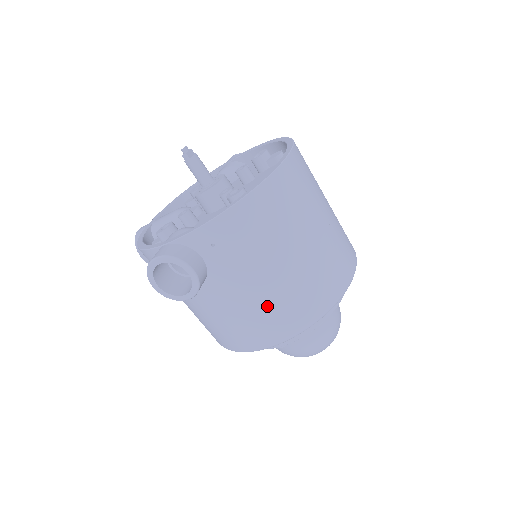
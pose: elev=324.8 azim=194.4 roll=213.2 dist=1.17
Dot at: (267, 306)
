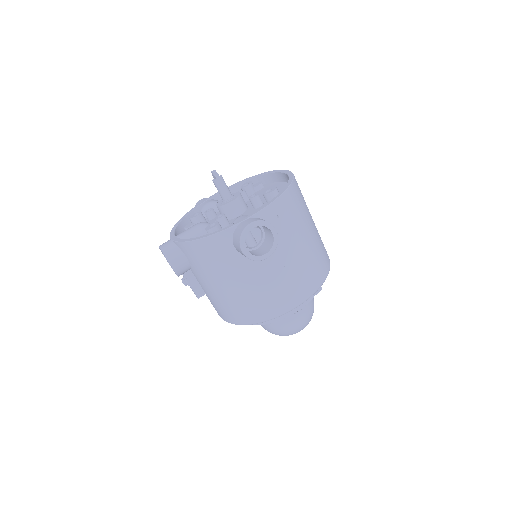
Dot at: (305, 265)
